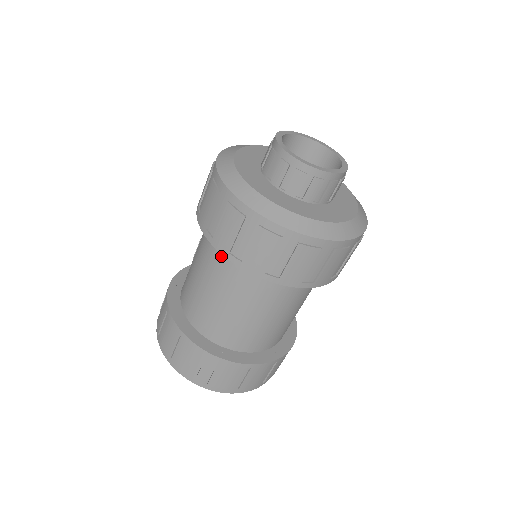
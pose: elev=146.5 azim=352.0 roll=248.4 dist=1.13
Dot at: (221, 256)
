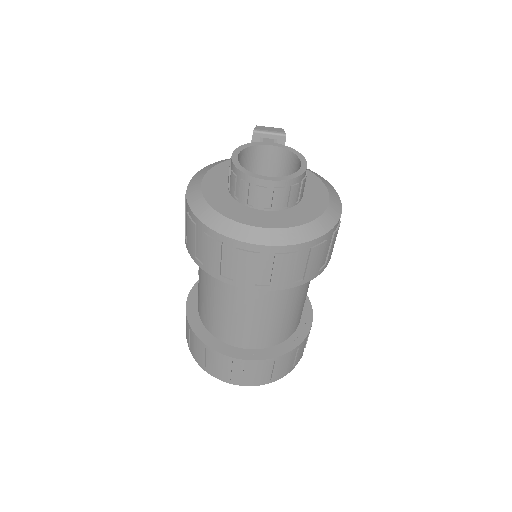
Dot at: occluded
